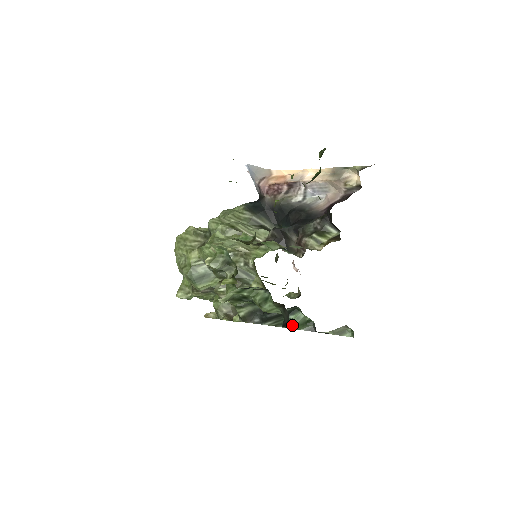
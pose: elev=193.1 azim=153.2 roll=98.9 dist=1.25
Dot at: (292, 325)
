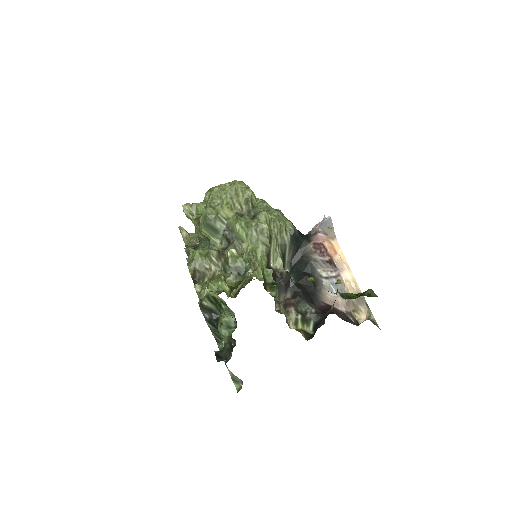
Dot at: (219, 340)
